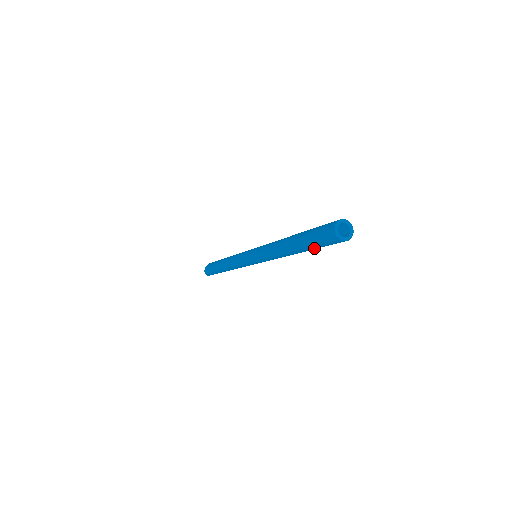
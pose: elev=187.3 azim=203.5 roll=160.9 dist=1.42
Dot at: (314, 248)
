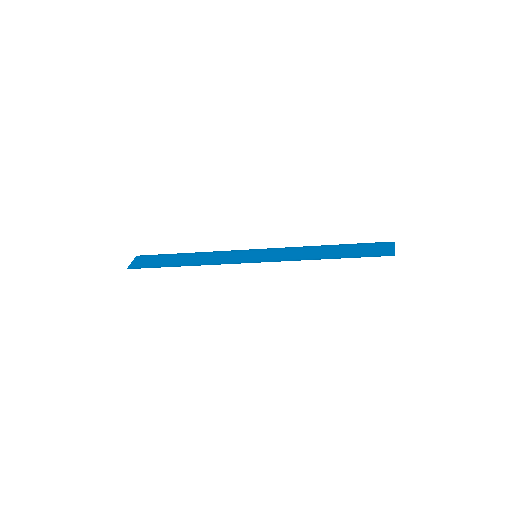
Dot at: (358, 257)
